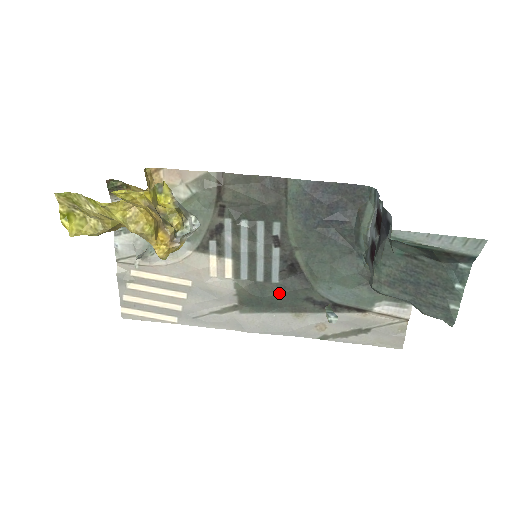
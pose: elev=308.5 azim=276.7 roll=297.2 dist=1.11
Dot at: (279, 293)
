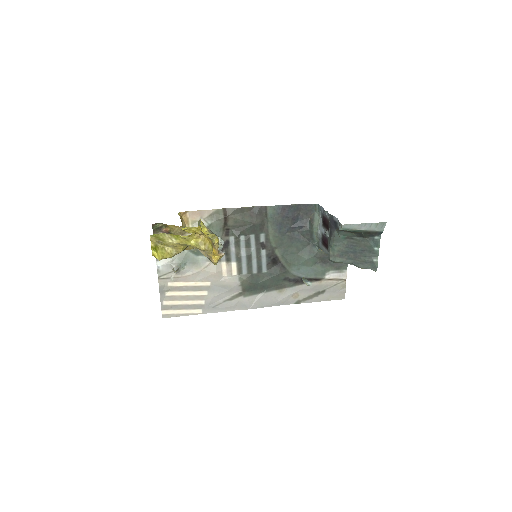
Dot at: (268, 279)
